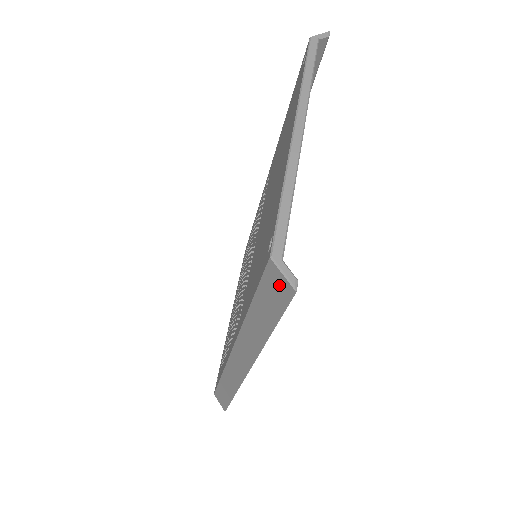
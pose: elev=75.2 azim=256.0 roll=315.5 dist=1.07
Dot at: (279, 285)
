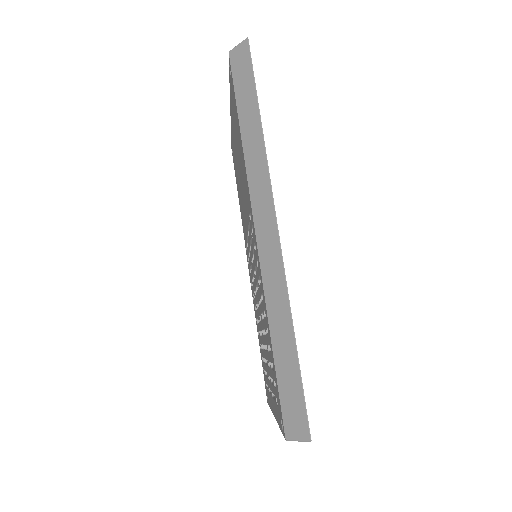
Dot at: (240, 55)
